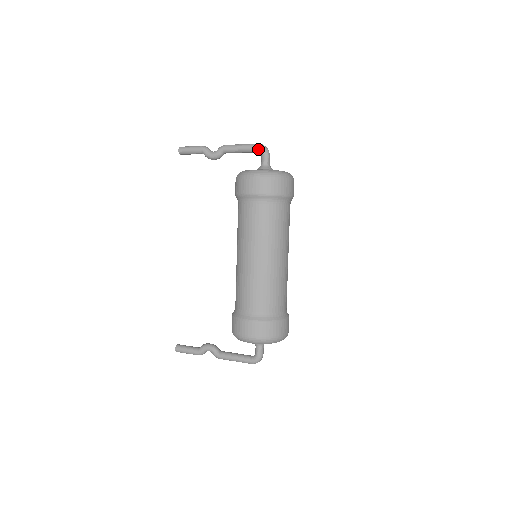
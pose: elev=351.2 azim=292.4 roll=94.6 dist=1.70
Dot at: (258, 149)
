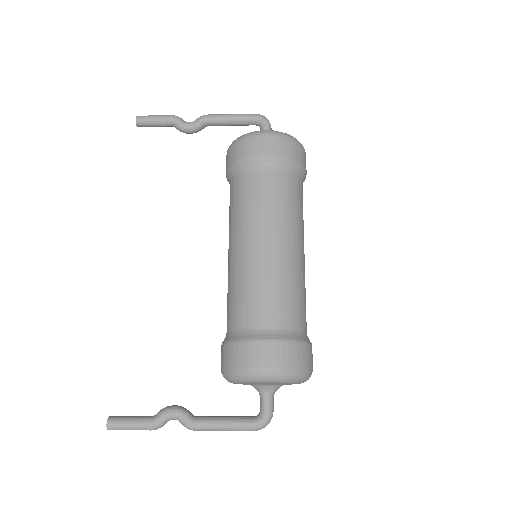
Dot at: (257, 118)
